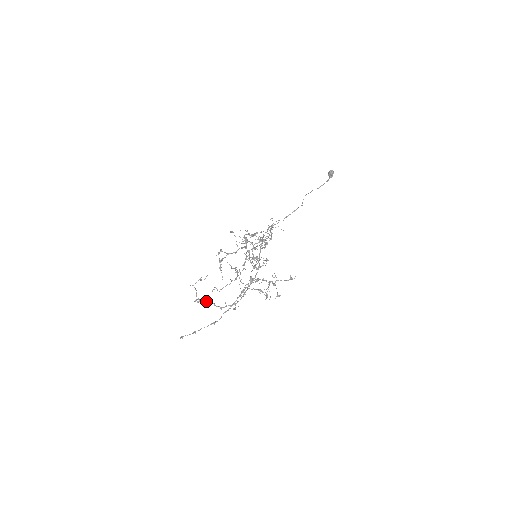
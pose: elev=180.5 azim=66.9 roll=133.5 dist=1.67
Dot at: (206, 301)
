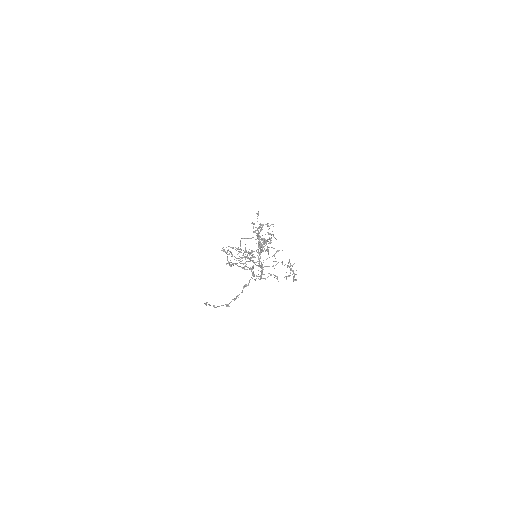
Dot at: (239, 266)
